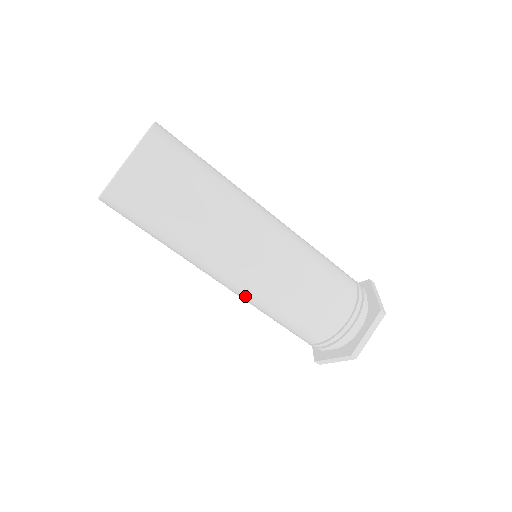
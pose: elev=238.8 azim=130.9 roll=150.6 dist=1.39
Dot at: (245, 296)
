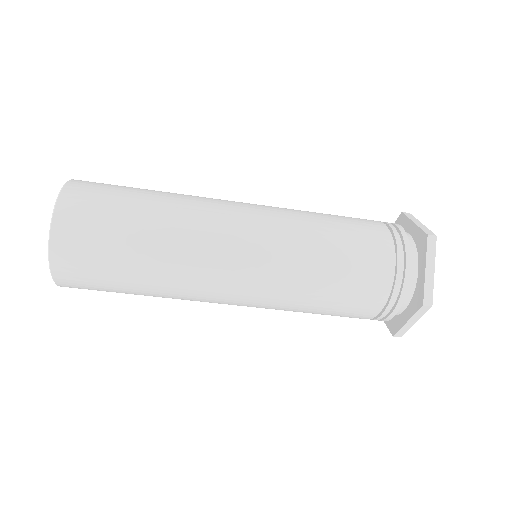
Dot at: occluded
